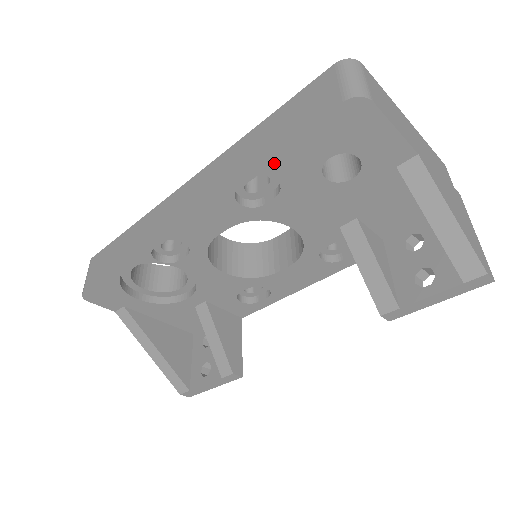
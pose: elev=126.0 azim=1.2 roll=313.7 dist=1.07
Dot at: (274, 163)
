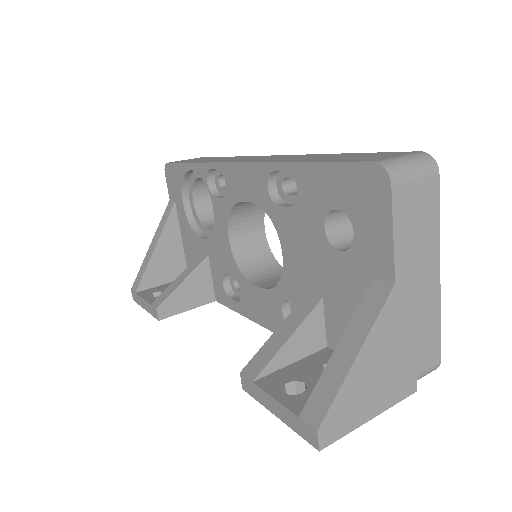
Dot at: (304, 172)
